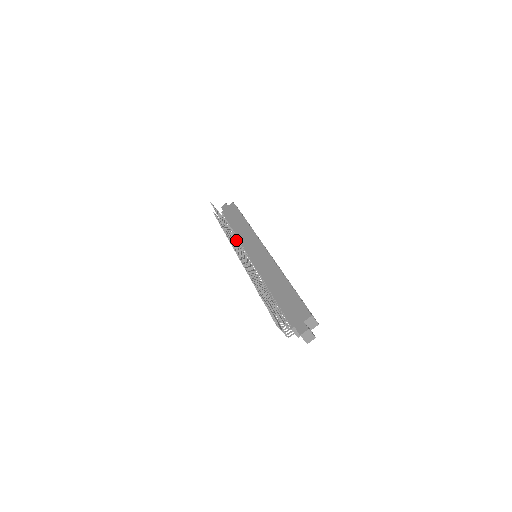
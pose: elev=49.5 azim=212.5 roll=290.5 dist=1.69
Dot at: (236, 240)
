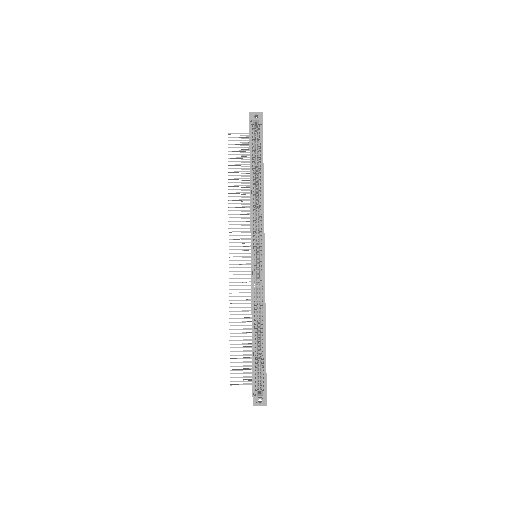
Dot at: occluded
